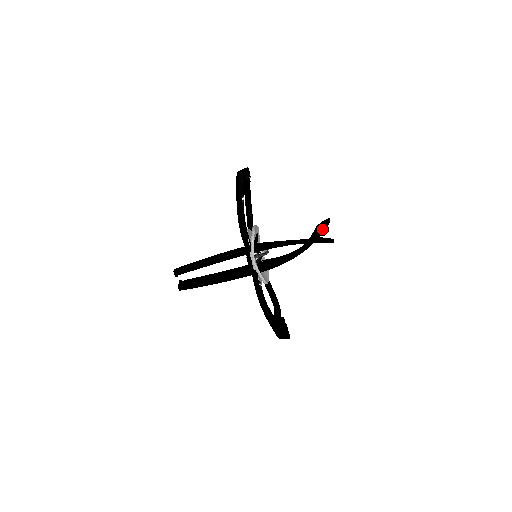
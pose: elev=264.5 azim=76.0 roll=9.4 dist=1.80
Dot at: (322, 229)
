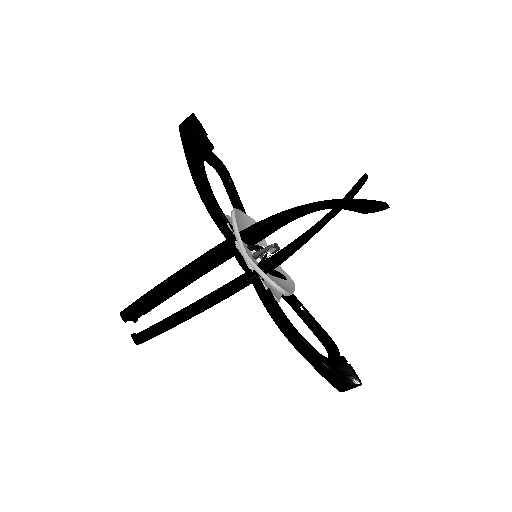
Dot at: occluded
